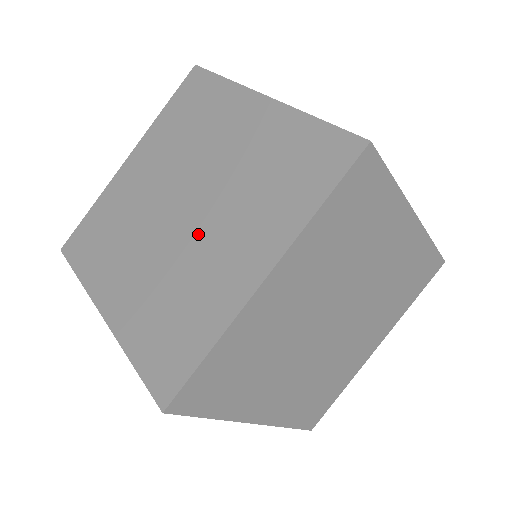
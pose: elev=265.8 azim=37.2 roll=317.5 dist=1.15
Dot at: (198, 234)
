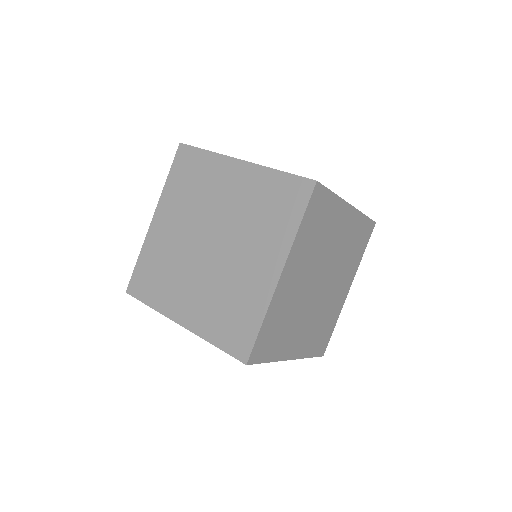
Dot at: (228, 258)
